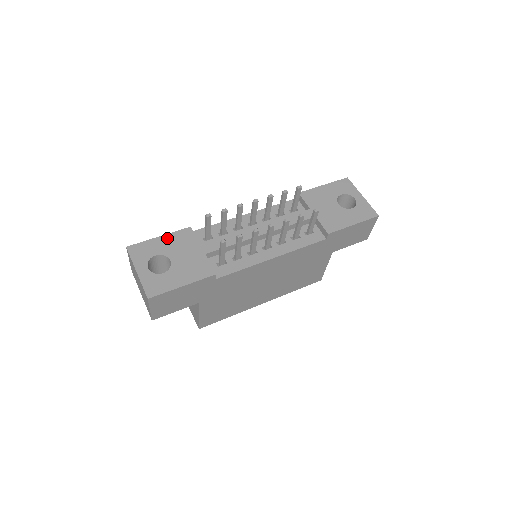
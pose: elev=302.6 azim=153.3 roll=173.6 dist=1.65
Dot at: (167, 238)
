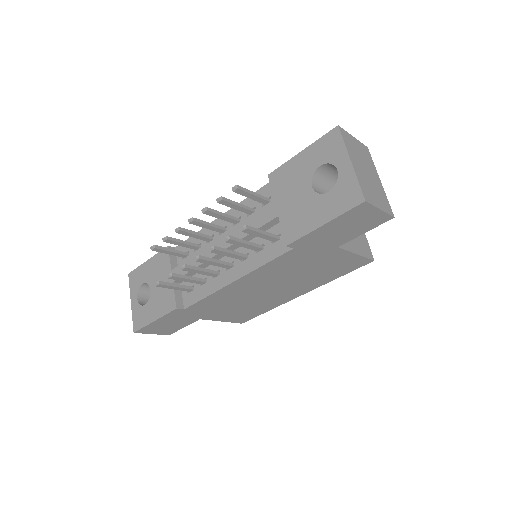
Dot at: (151, 262)
